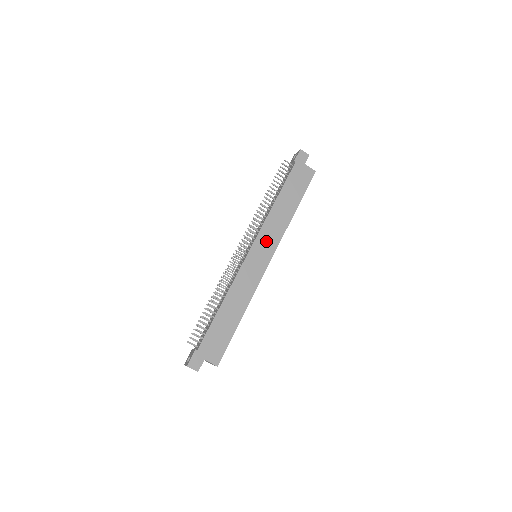
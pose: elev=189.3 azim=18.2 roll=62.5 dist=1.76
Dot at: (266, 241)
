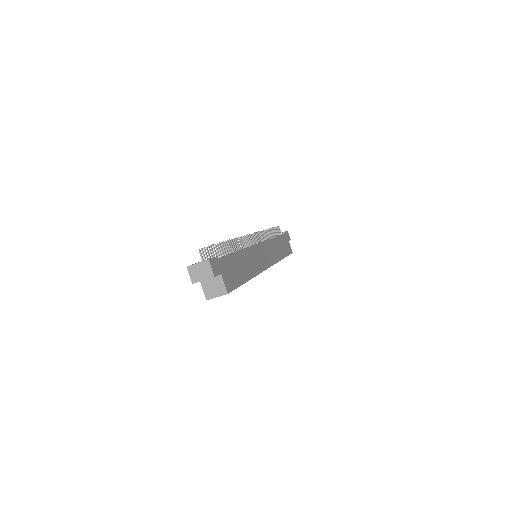
Dot at: (269, 252)
